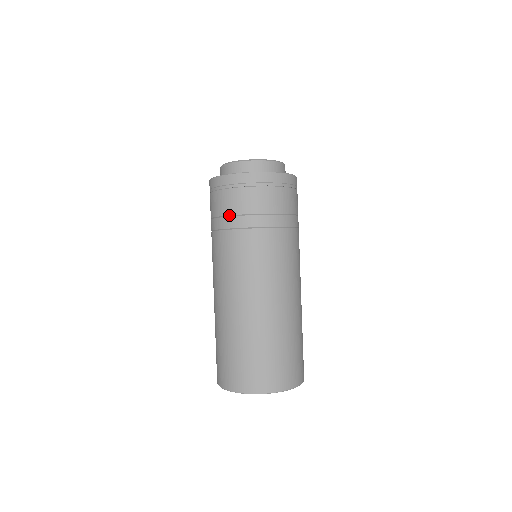
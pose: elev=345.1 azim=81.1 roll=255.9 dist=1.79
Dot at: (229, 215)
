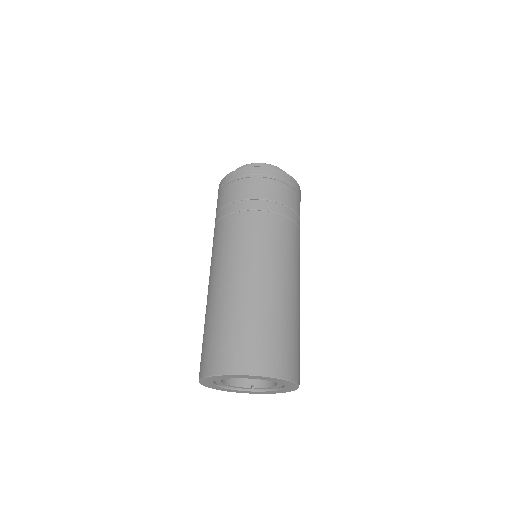
Dot at: (225, 205)
